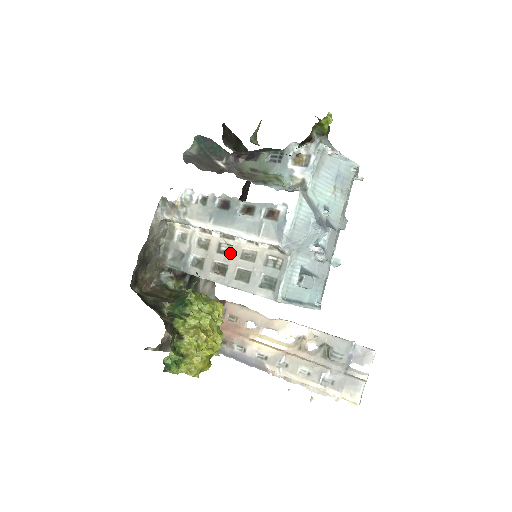
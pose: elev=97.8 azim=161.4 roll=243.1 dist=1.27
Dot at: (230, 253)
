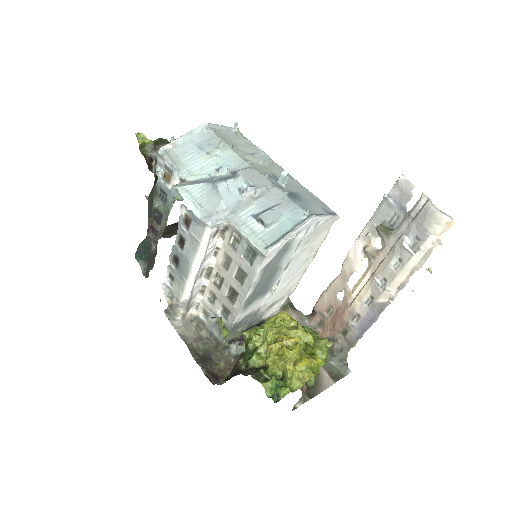
Dot at: (222, 278)
